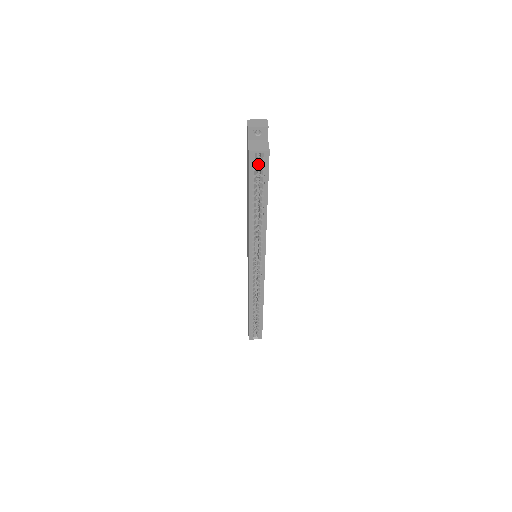
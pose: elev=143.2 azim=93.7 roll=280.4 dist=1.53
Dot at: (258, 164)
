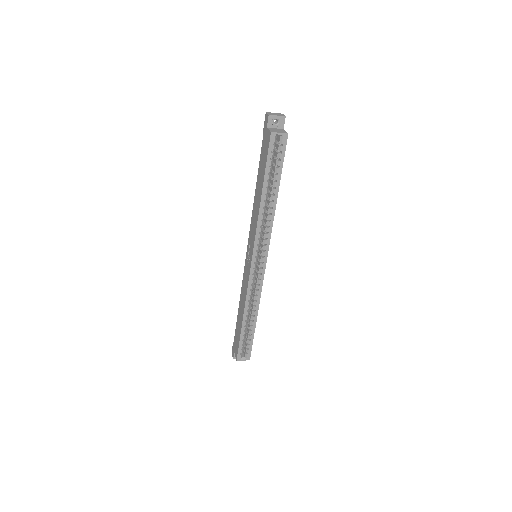
Dot at: (274, 150)
